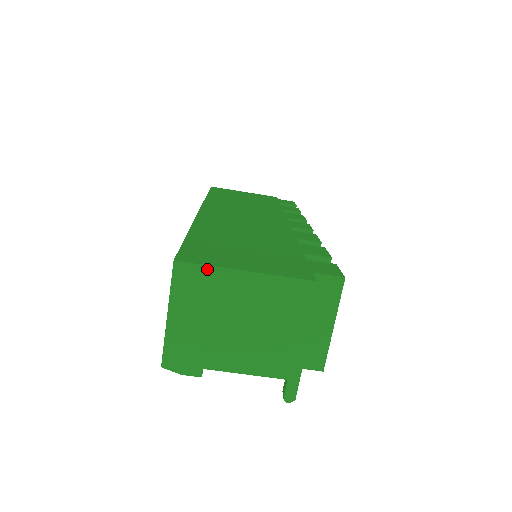
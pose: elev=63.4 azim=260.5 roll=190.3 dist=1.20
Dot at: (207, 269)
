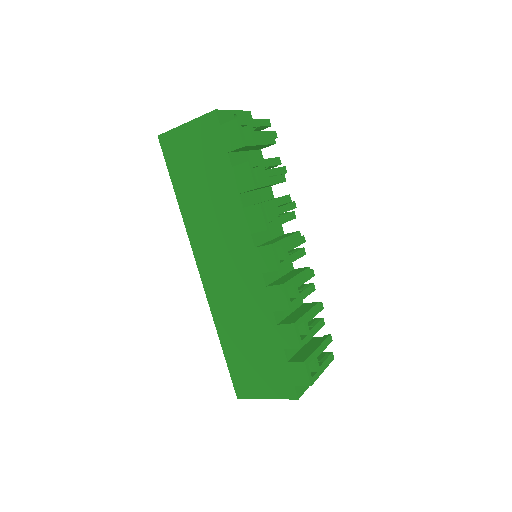
Dot at: (251, 398)
